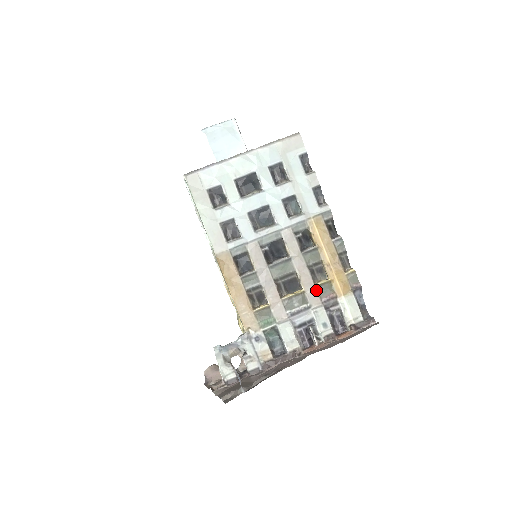
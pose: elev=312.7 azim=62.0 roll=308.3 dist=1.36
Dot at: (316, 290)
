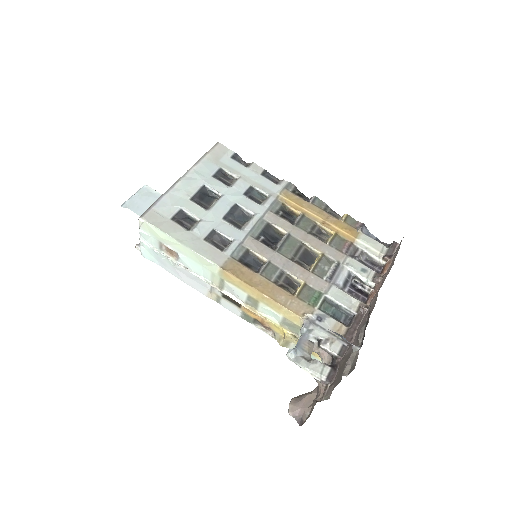
Dot at: (331, 247)
